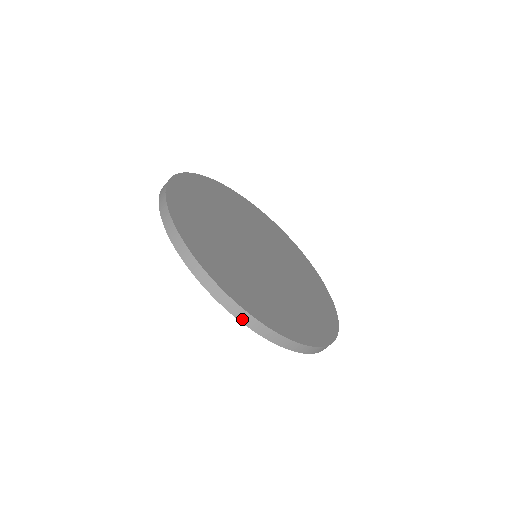
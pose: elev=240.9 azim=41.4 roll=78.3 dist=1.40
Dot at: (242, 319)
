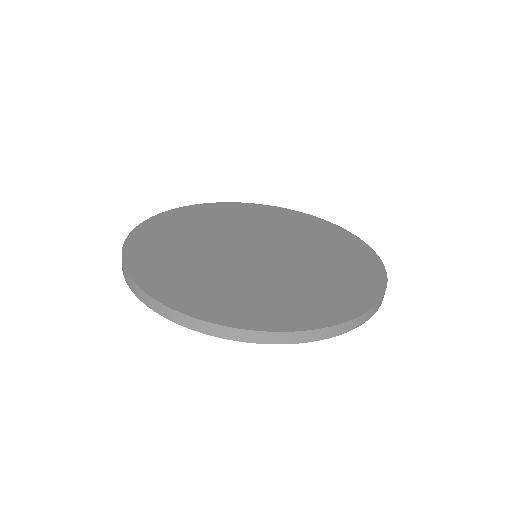
Dot at: (369, 317)
